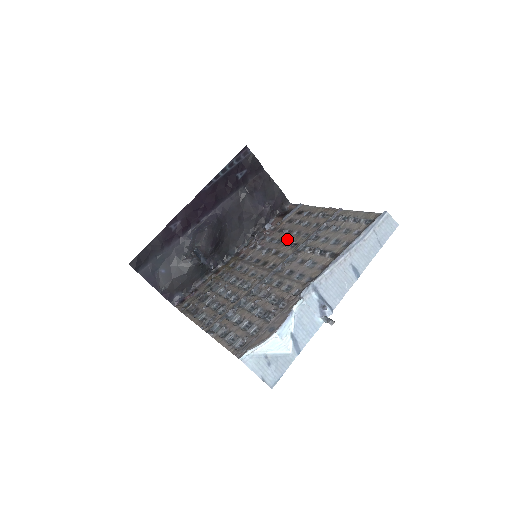
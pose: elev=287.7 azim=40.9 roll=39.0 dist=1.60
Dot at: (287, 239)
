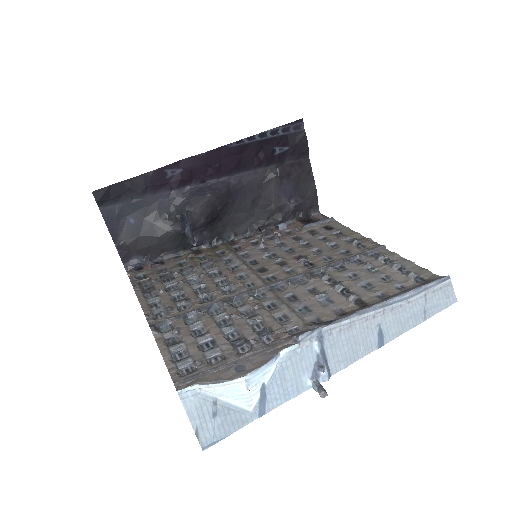
Dot at: (302, 252)
